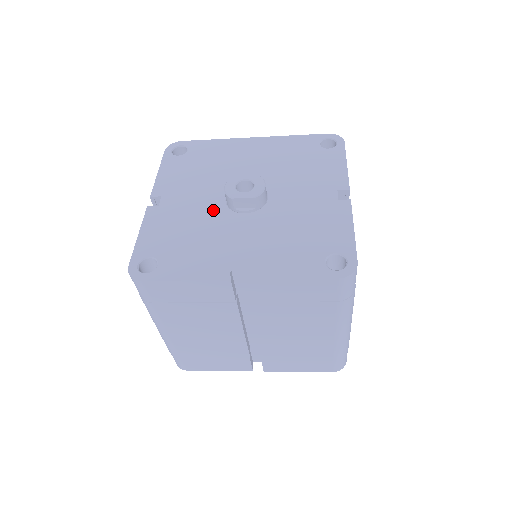
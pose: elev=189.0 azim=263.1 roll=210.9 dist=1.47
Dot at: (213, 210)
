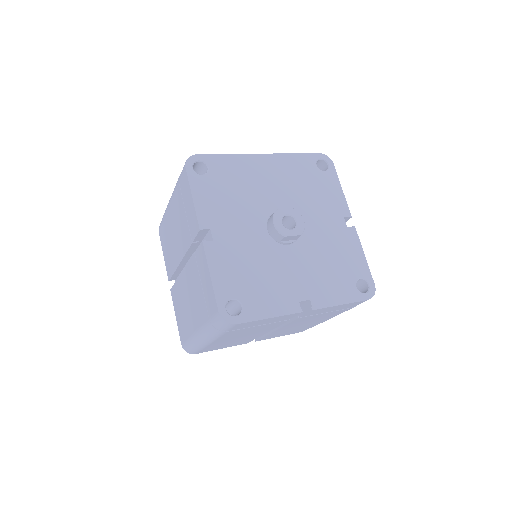
Dot at: (262, 243)
